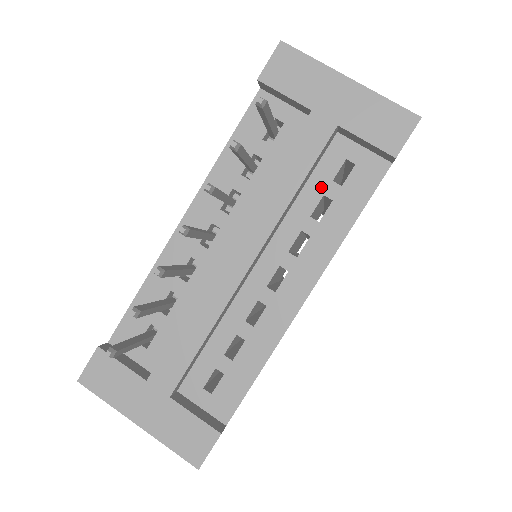
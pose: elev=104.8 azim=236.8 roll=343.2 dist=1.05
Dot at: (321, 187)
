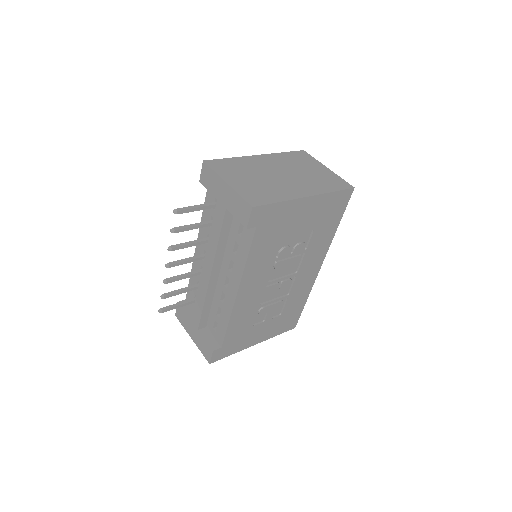
Dot at: (234, 237)
